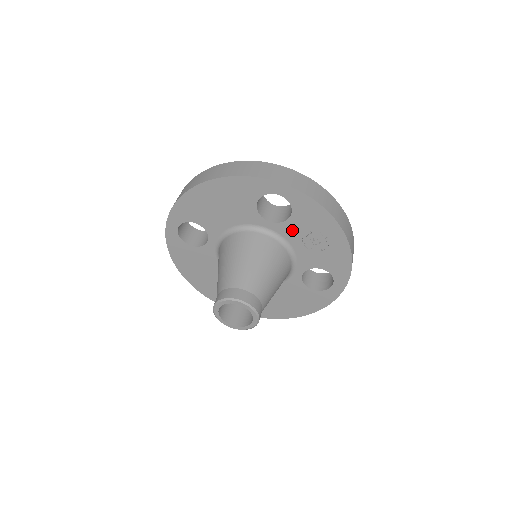
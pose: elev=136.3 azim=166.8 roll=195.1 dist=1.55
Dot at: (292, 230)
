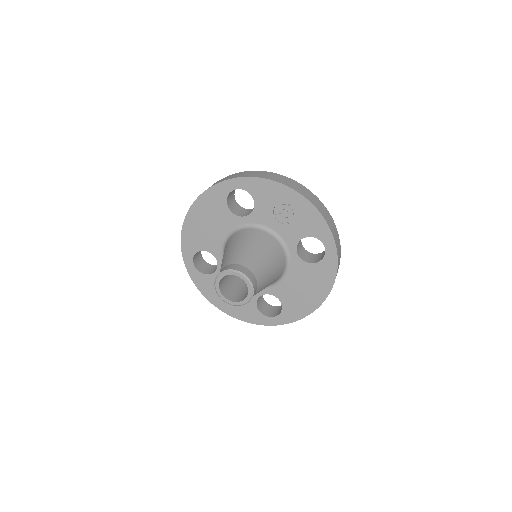
Dot at: (263, 214)
